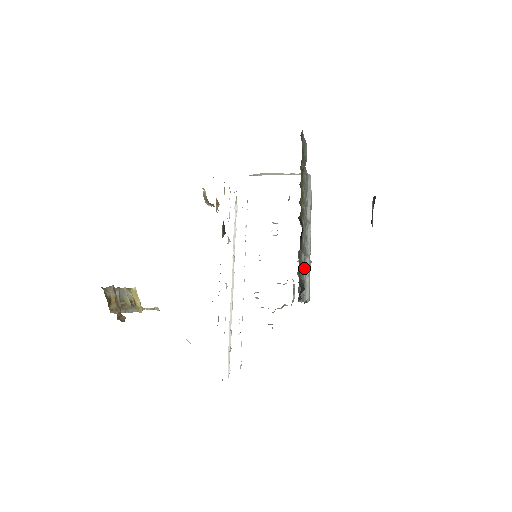
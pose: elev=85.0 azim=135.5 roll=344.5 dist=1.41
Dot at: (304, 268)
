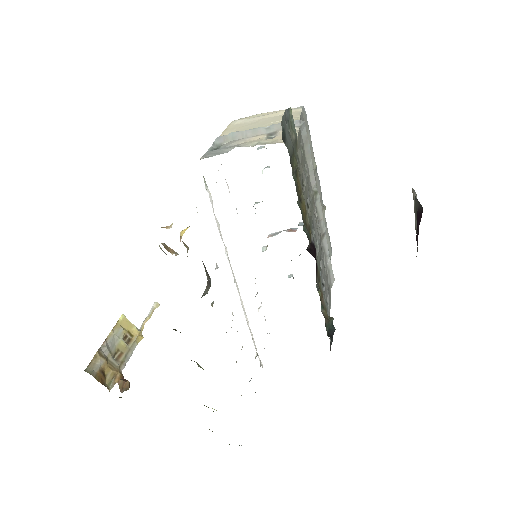
Dot at: (323, 258)
